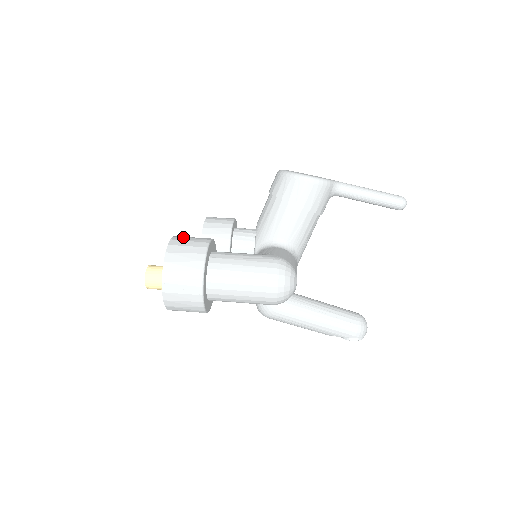
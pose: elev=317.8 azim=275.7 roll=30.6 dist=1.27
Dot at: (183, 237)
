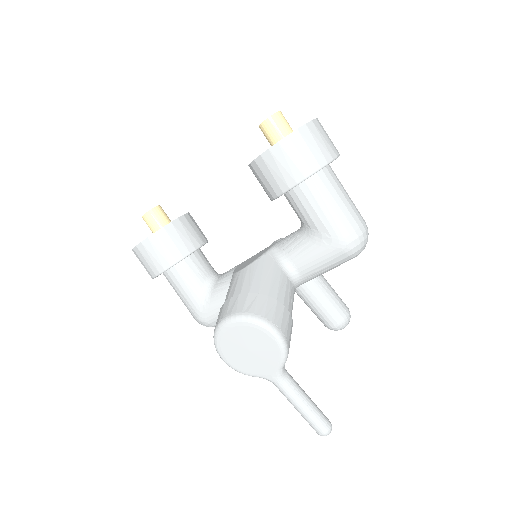
Dot at: (146, 251)
